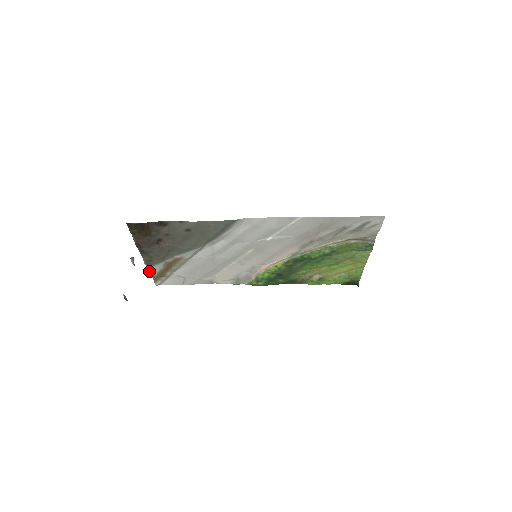
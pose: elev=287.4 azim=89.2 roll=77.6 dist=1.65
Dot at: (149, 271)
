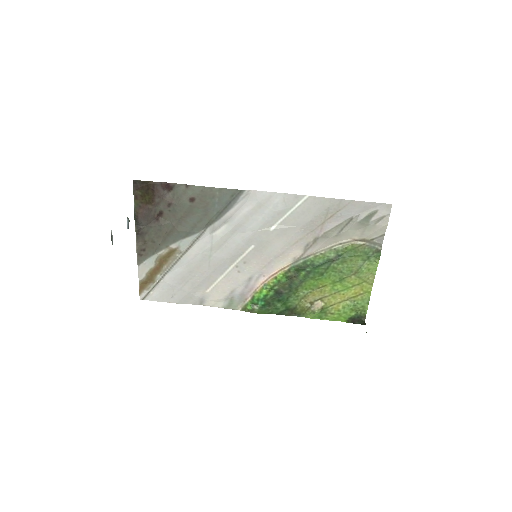
Dot at: (138, 270)
